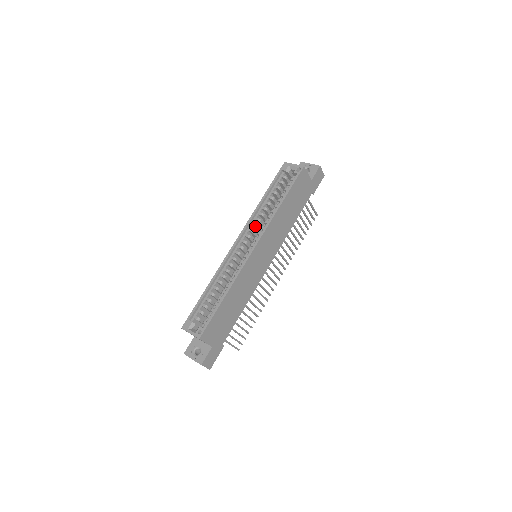
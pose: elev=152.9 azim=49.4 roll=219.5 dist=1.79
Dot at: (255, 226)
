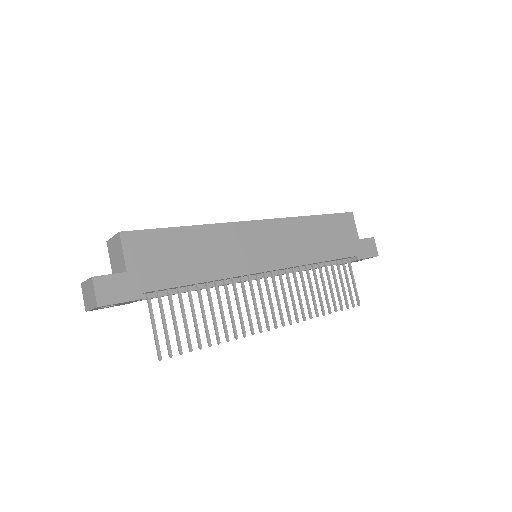
Dot at: occluded
